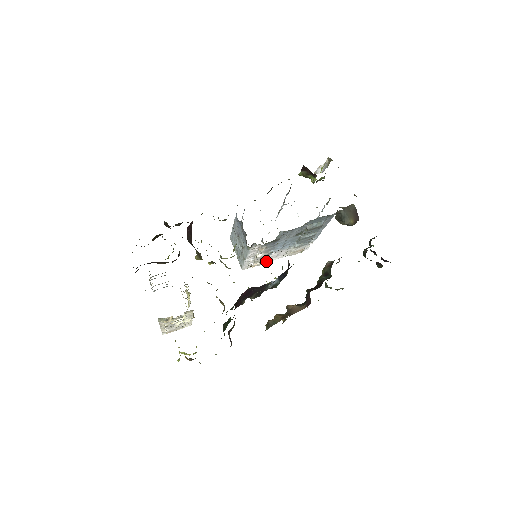
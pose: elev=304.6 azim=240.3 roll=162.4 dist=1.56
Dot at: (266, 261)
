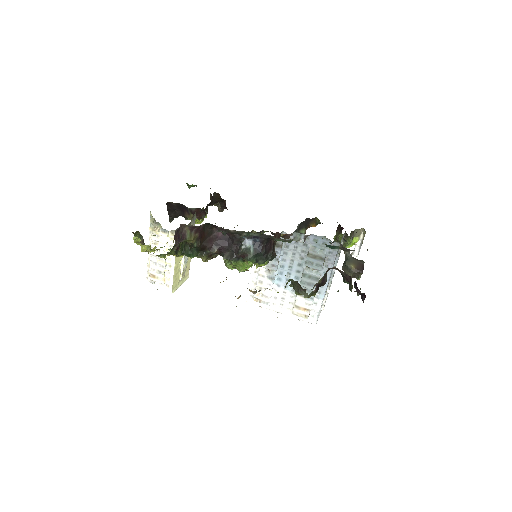
Dot at: (268, 299)
